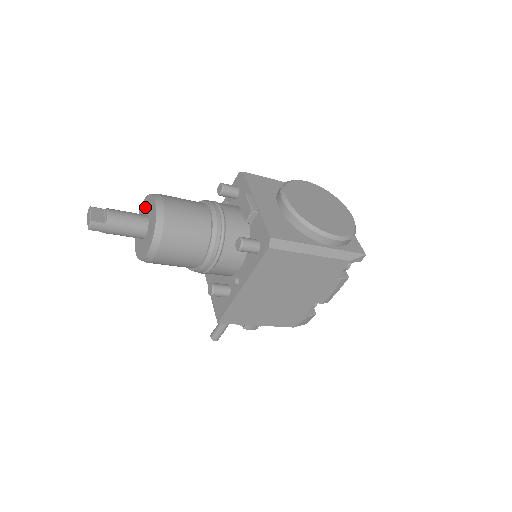
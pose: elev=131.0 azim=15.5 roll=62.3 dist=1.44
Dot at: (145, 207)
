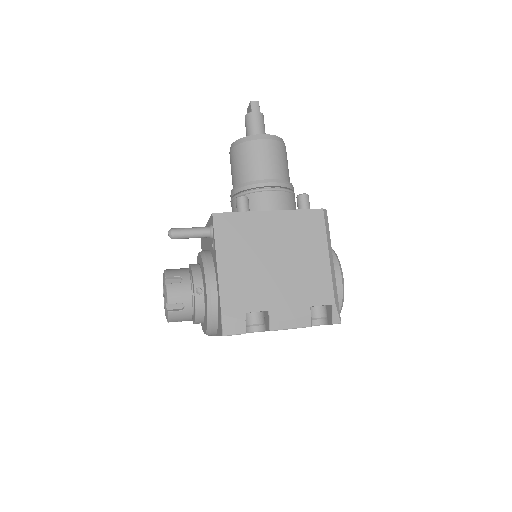
Dot at: occluded
